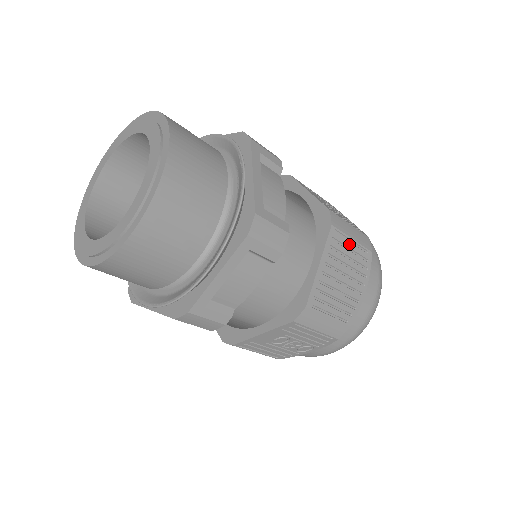
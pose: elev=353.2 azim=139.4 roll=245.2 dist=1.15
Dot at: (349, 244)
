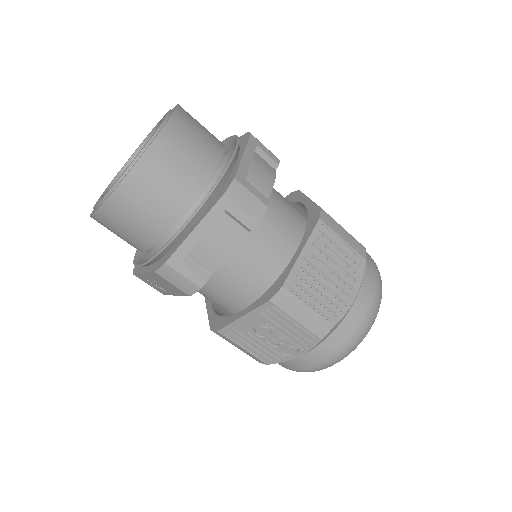
Dot at: (339, 243)
